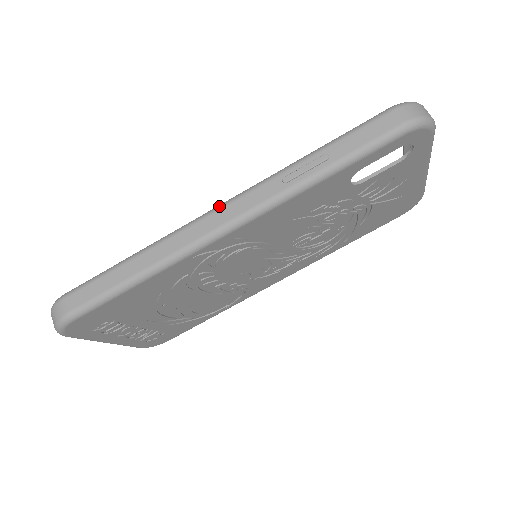
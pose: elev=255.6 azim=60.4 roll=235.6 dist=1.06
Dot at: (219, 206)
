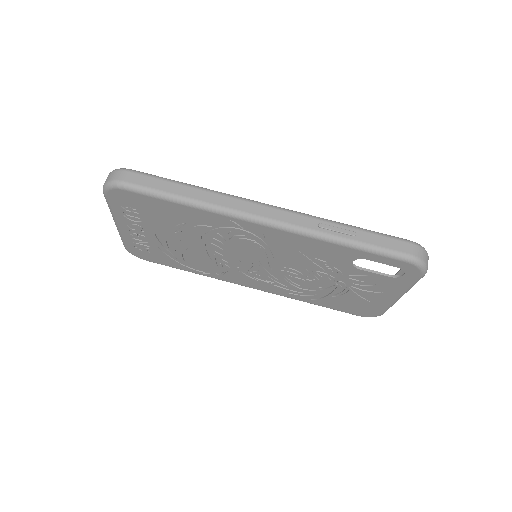
Dot at: (270, 205)
